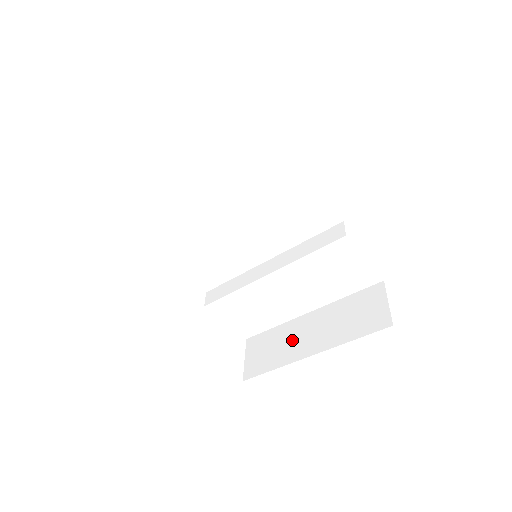
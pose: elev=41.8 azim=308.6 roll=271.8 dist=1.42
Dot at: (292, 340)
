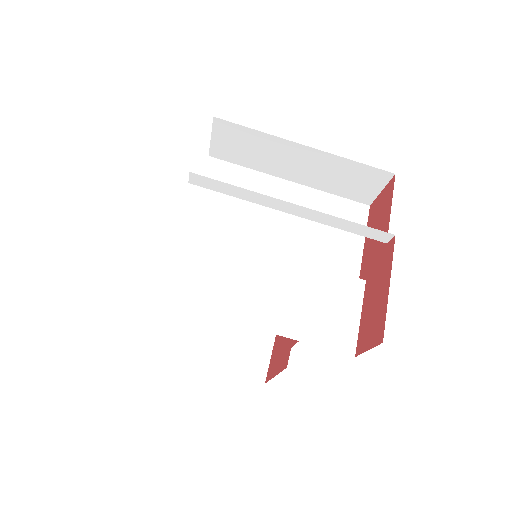
Dot at: occluded
